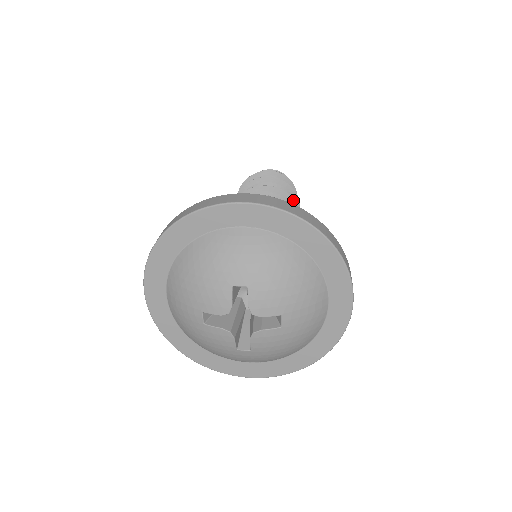
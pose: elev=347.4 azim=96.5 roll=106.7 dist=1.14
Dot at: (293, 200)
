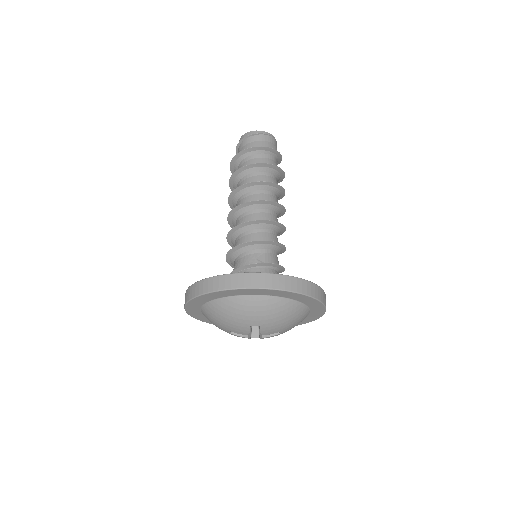
Dot at: (281, 187)
